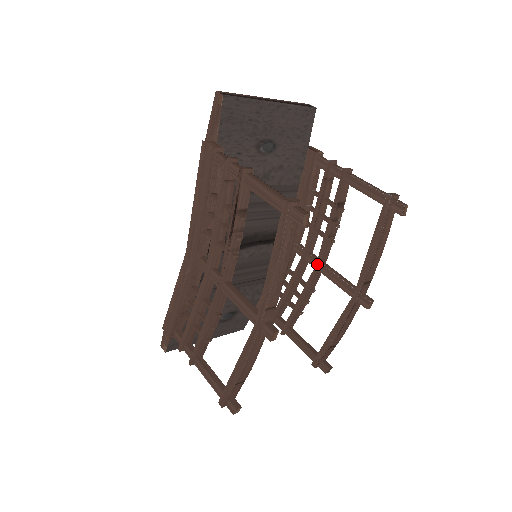
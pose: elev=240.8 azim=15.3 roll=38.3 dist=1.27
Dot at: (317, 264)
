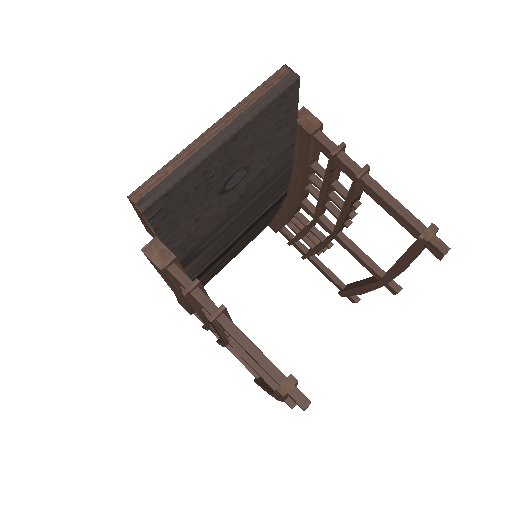
Dot at: (332, 237)
